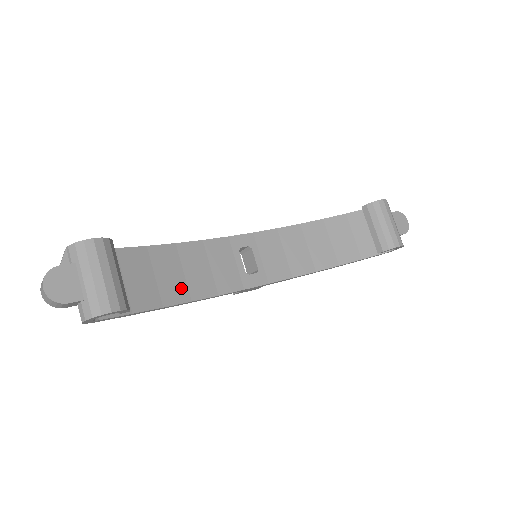
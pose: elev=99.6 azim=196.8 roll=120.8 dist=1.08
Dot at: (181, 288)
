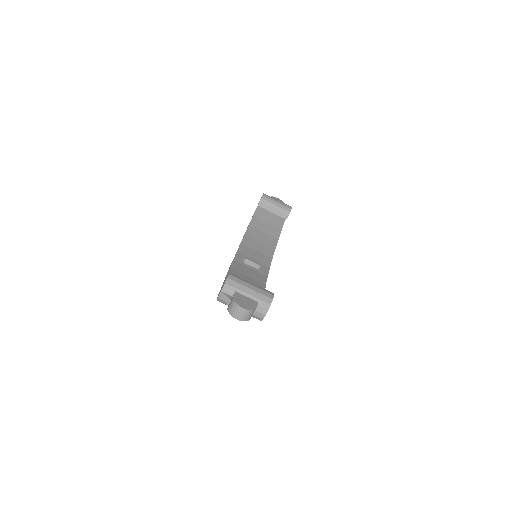
Dot at: occluded
